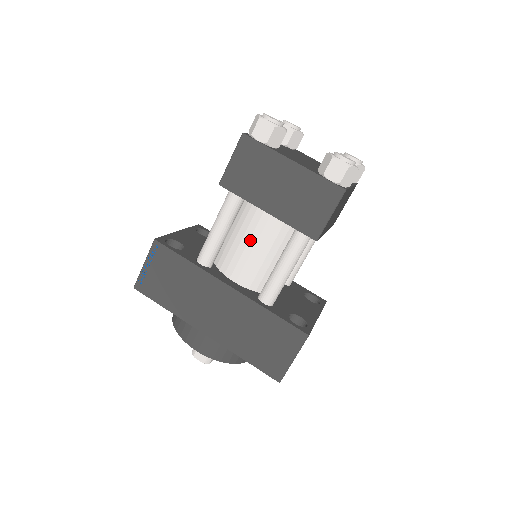
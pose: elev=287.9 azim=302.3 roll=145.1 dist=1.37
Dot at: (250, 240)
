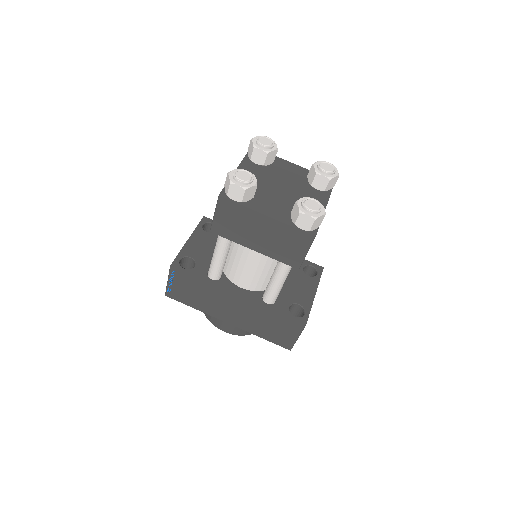
Dot at: (246, 262)
